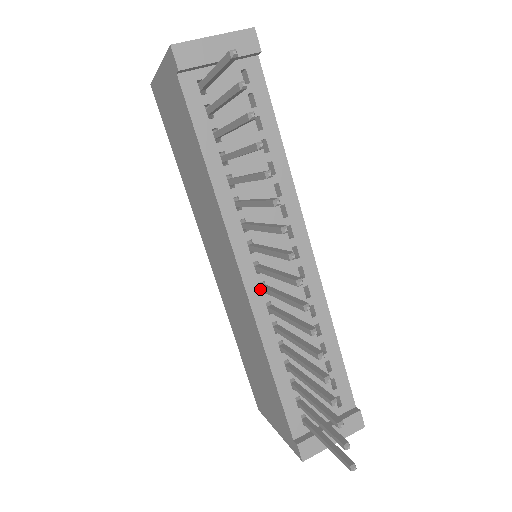
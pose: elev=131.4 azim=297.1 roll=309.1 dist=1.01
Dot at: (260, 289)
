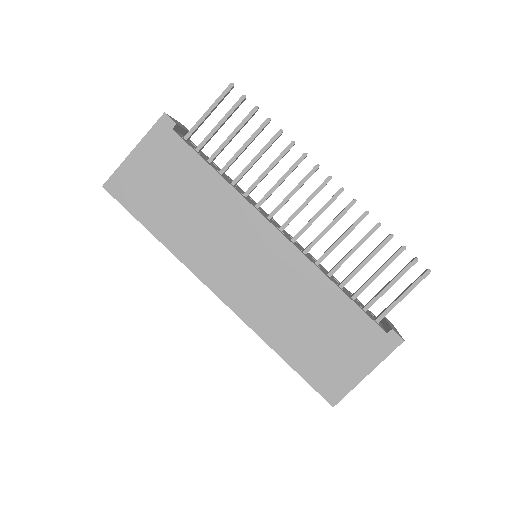
Dot at: (292, 242)
